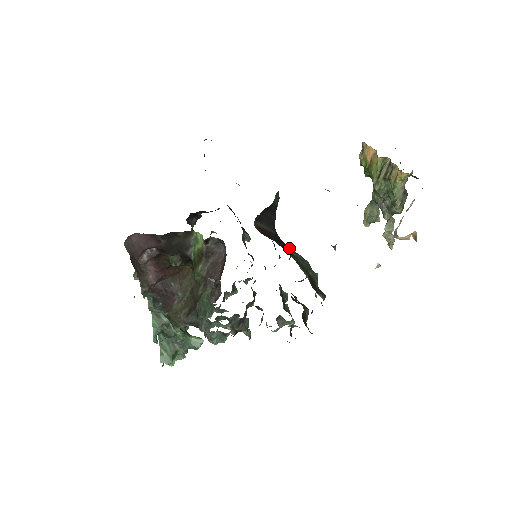
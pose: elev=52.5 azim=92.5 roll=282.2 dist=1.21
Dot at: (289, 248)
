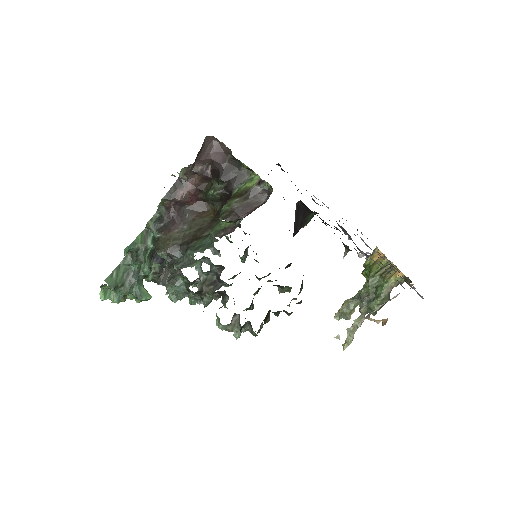
Dot at: occluded
